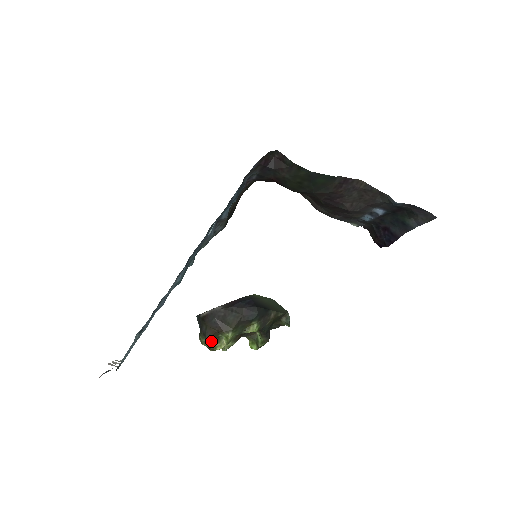
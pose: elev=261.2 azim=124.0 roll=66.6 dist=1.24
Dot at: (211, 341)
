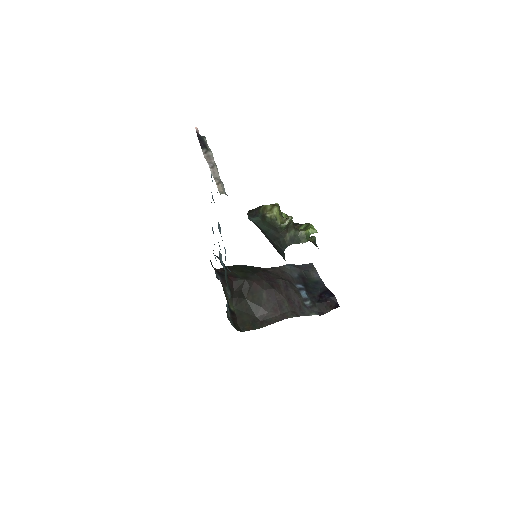
Dot at: occluded
